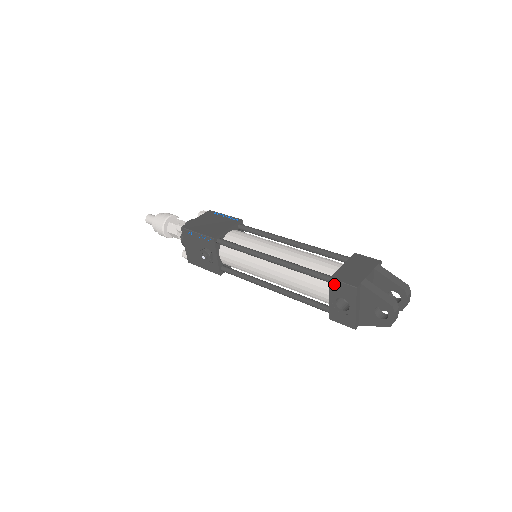
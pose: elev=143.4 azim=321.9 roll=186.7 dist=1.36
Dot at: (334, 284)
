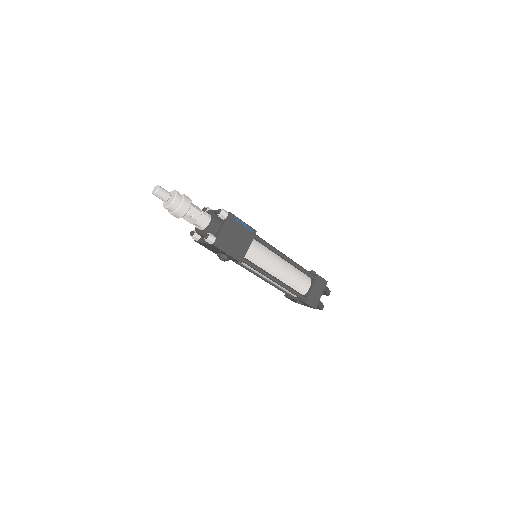
Dot at: (305, 303)
